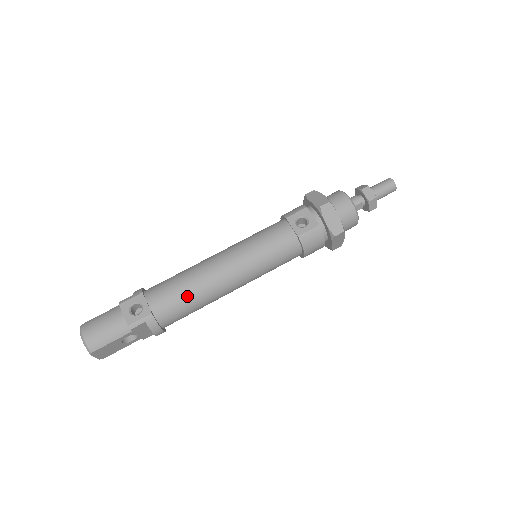
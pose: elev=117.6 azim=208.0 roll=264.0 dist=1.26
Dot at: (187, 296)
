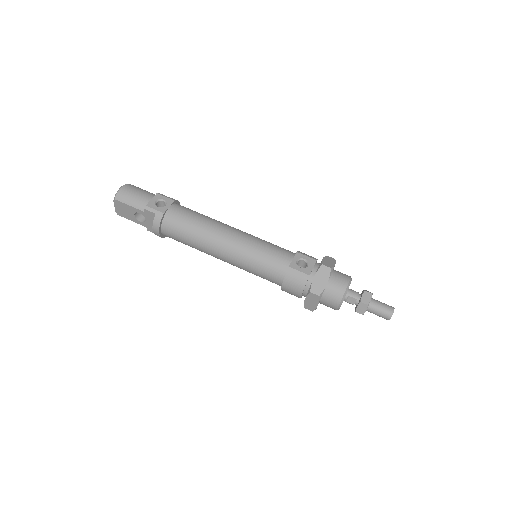
Dot at: (192, 227)
